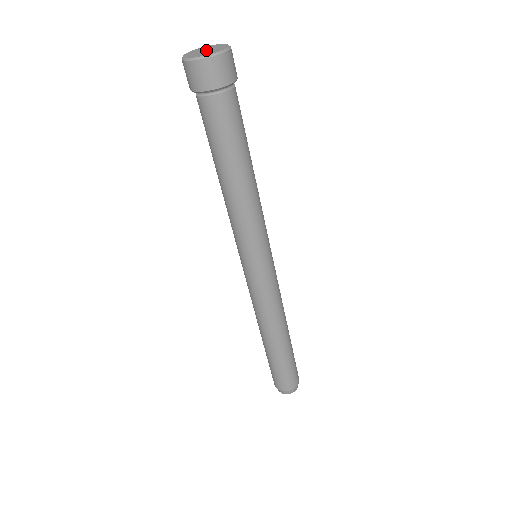
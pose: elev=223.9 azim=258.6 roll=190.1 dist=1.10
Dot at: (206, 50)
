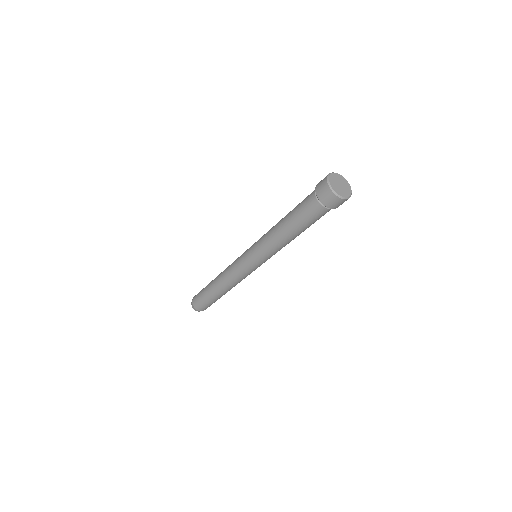
Dot at: (341, 185)
